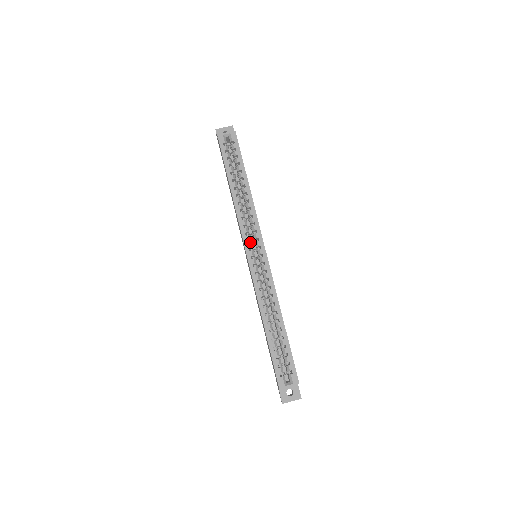
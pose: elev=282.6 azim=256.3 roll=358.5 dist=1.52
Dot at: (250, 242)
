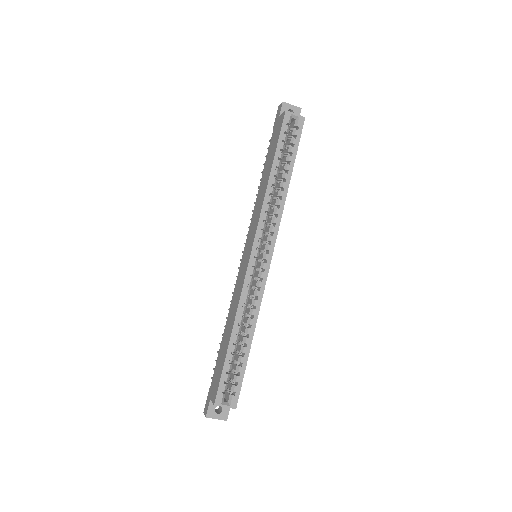
Dot at: occluded
